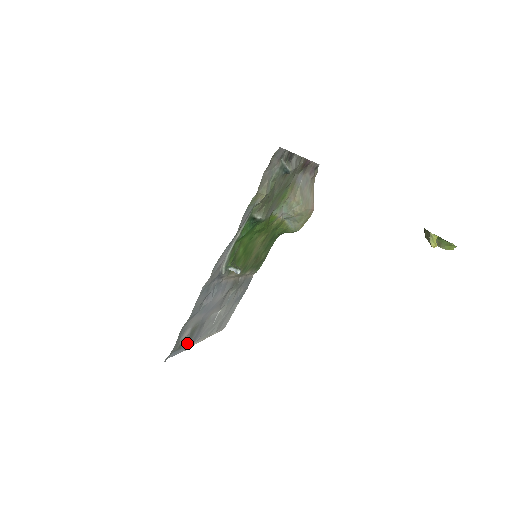
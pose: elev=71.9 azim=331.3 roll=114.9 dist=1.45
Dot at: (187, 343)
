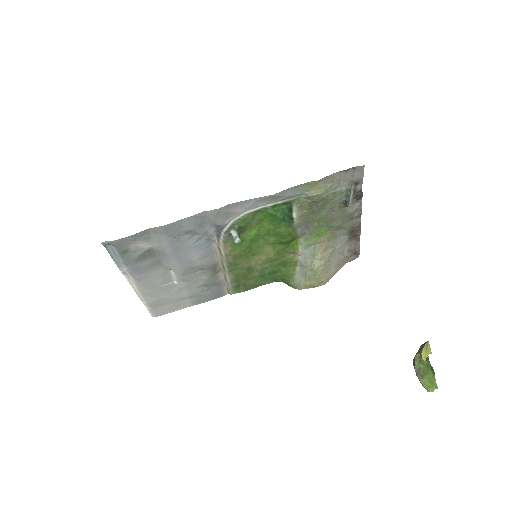
Dot at: (132, 260)
